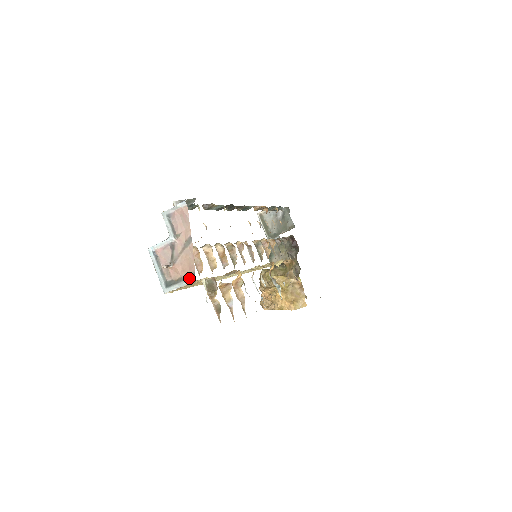
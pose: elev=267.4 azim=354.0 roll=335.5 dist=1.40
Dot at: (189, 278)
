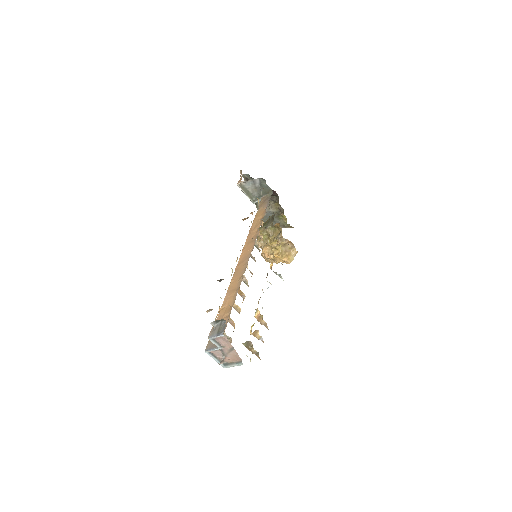
Dot at: (239, 364)
